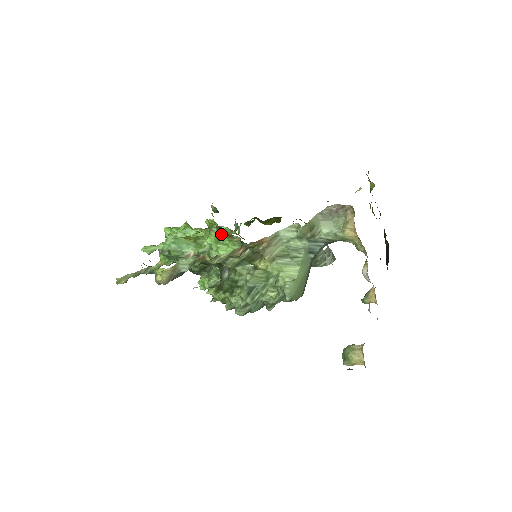
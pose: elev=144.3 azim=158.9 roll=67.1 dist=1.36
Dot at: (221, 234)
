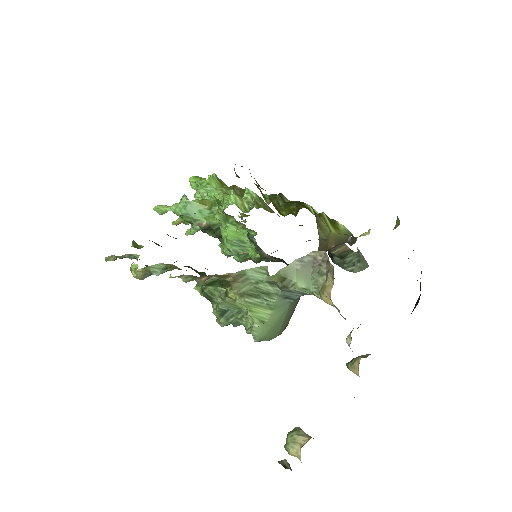
Dot at: (228, 215)
